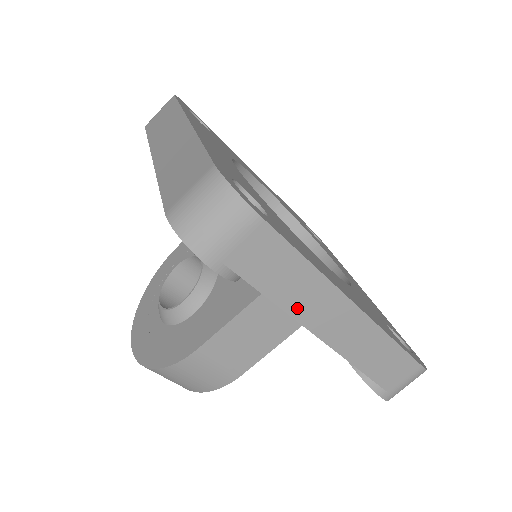
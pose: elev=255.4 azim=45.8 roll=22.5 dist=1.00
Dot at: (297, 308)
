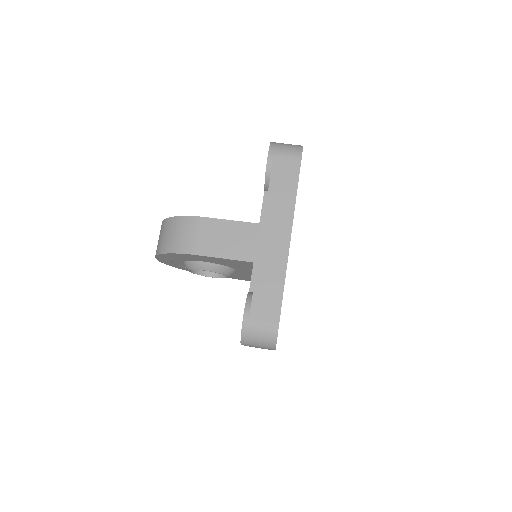
Dot at: (272, 208)
